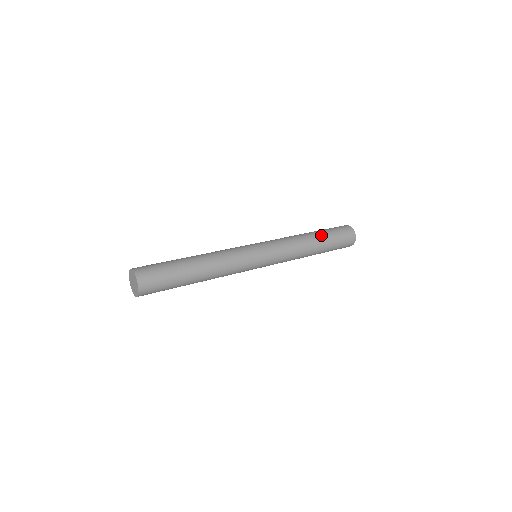
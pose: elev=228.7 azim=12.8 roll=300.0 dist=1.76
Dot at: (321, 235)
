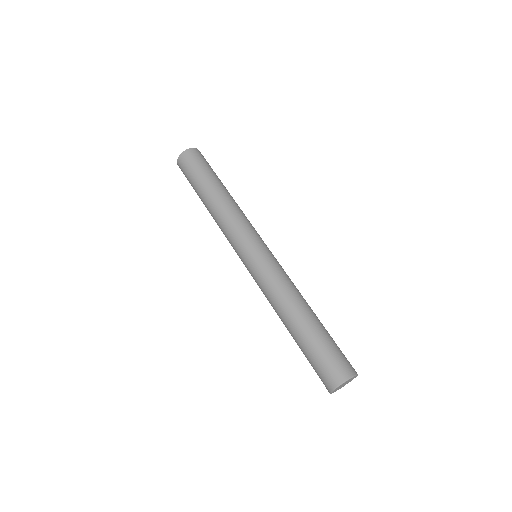
Dot at: occluded
